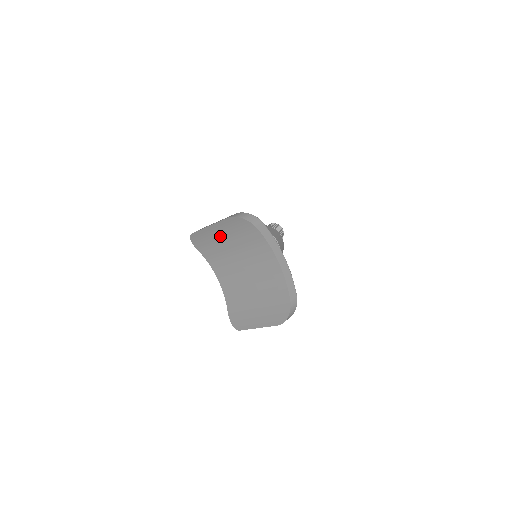
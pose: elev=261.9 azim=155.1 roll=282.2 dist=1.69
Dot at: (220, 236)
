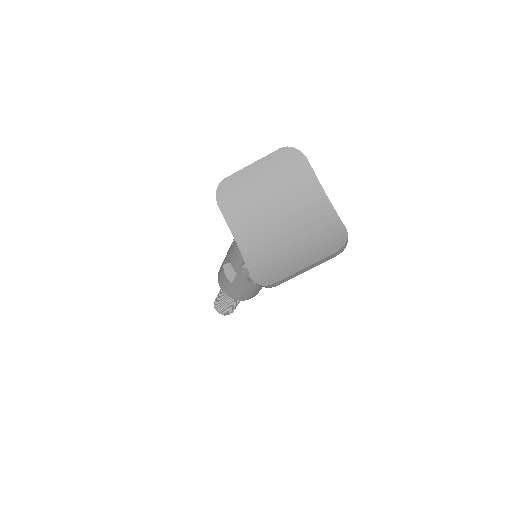
Dot at: (259, 179)
